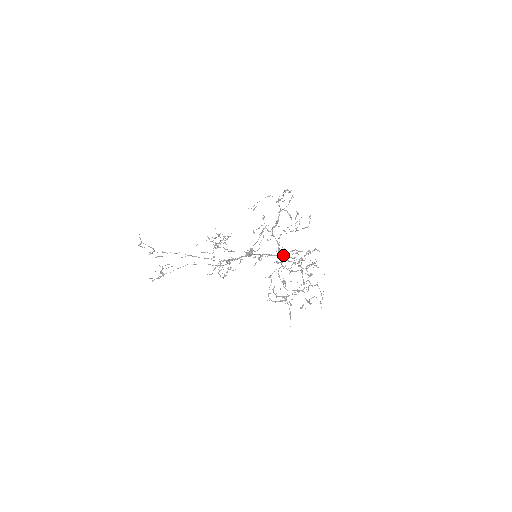
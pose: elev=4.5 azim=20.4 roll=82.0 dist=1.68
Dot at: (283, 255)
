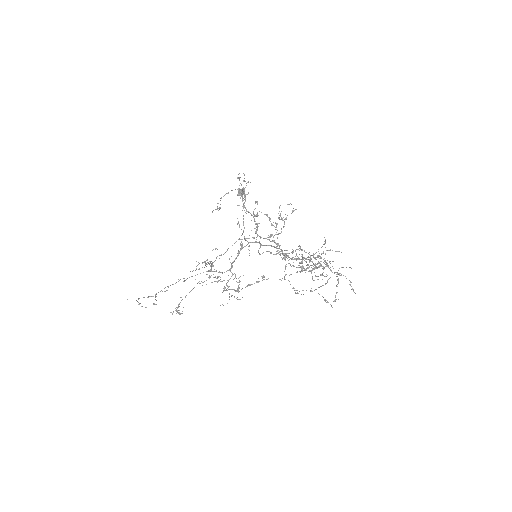
Dot at: occluded
